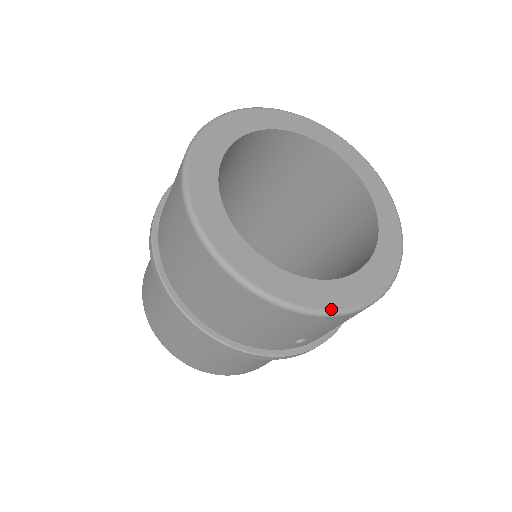
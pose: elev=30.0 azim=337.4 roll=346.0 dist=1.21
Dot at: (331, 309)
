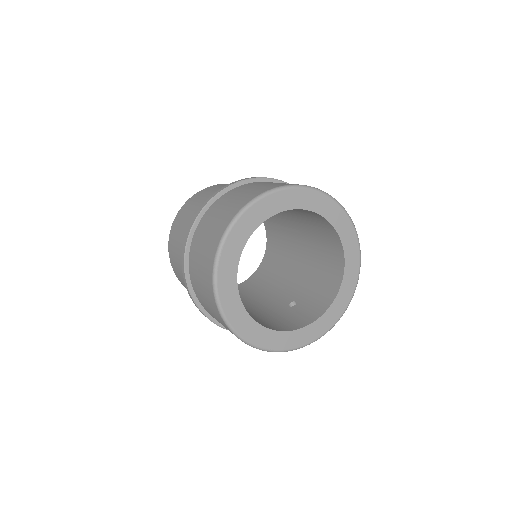
Dot at: (322, 335)
